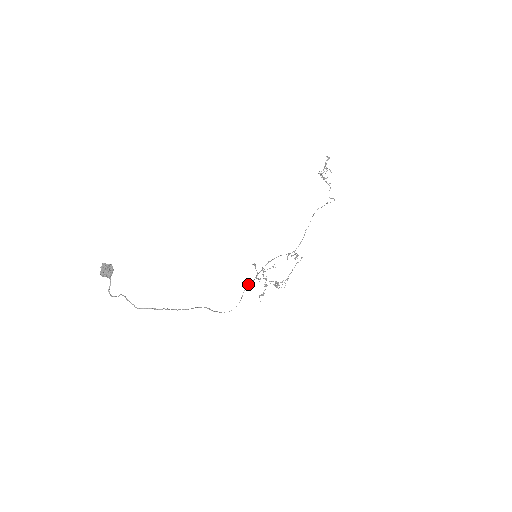
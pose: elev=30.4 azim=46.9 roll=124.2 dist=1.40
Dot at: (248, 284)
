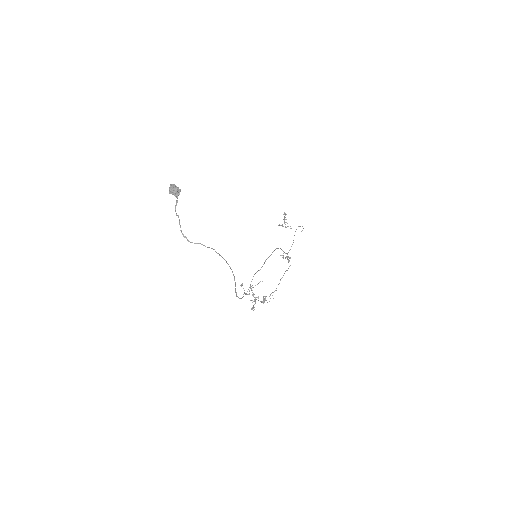
Dot at: (256, 272)
